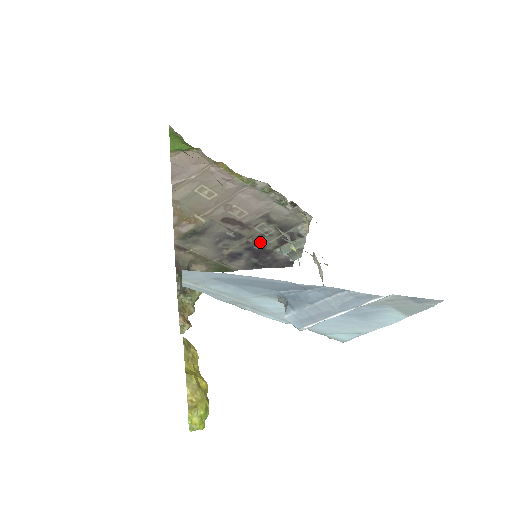
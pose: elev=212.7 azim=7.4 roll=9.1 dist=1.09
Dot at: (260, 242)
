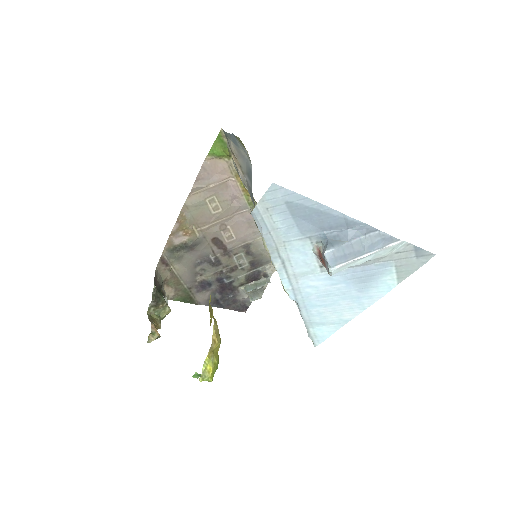
Dot at: (231, 275)
